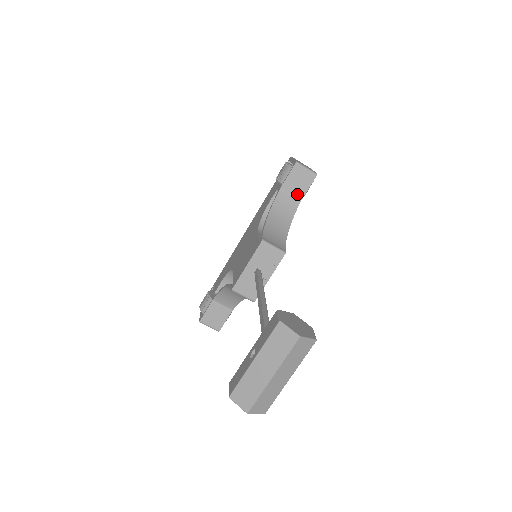
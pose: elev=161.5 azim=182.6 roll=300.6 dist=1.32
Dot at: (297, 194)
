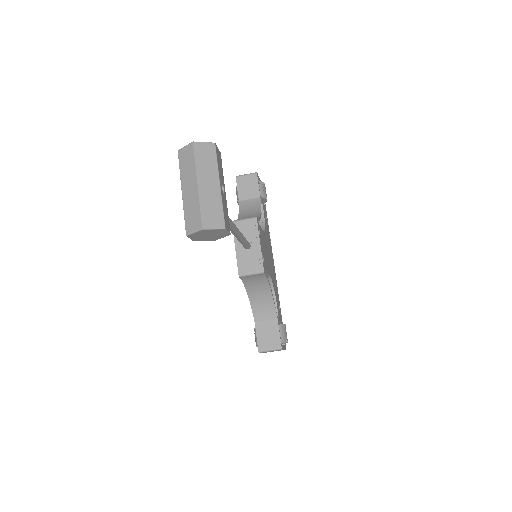
Dot at: (254, 195)
